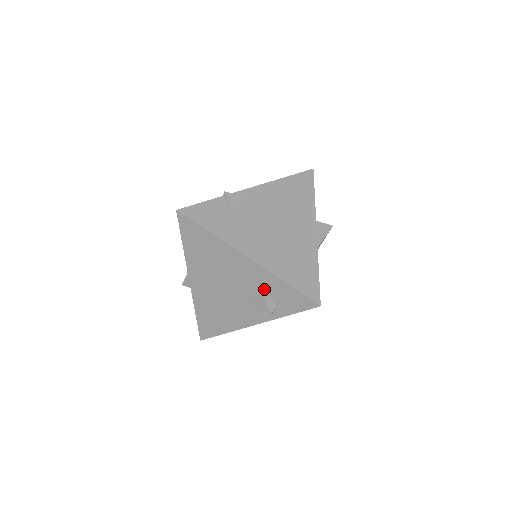
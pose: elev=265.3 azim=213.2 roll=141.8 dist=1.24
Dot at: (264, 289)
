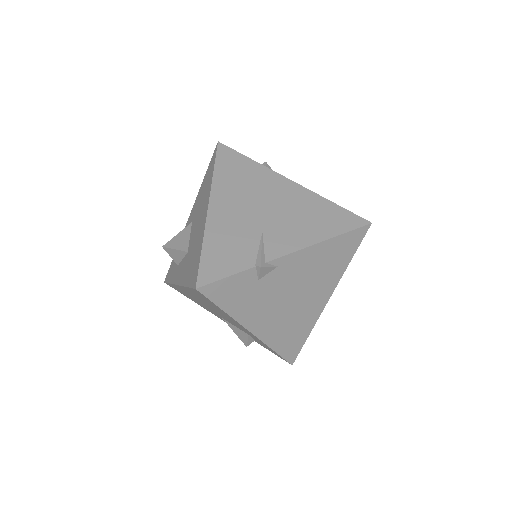
Dot at: (251, 336)
